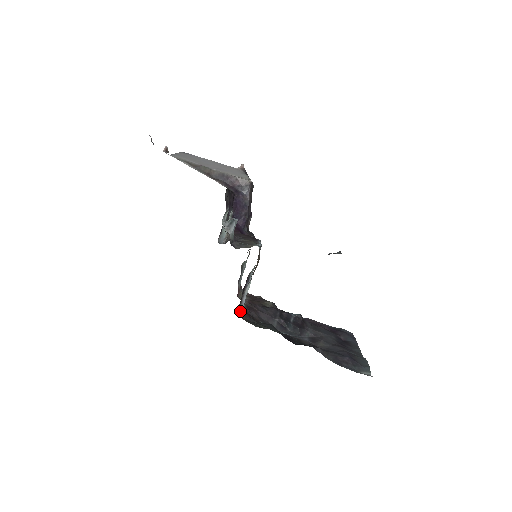
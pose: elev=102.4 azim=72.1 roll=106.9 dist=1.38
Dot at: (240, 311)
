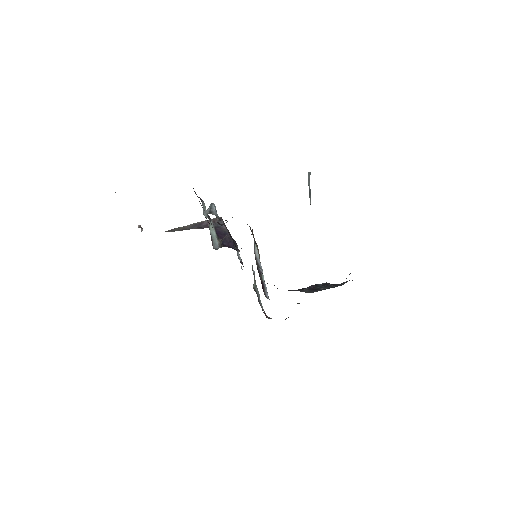
Dot at: occluded
